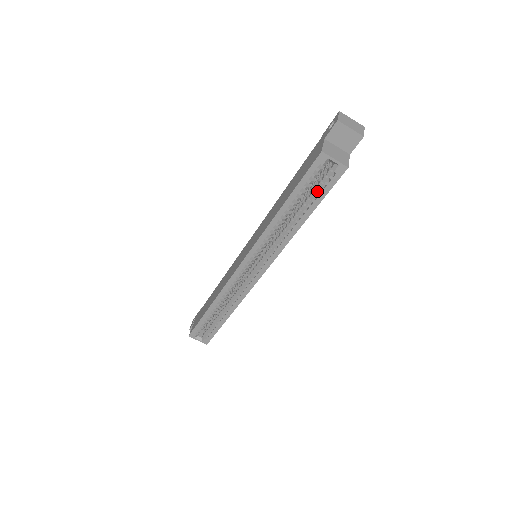
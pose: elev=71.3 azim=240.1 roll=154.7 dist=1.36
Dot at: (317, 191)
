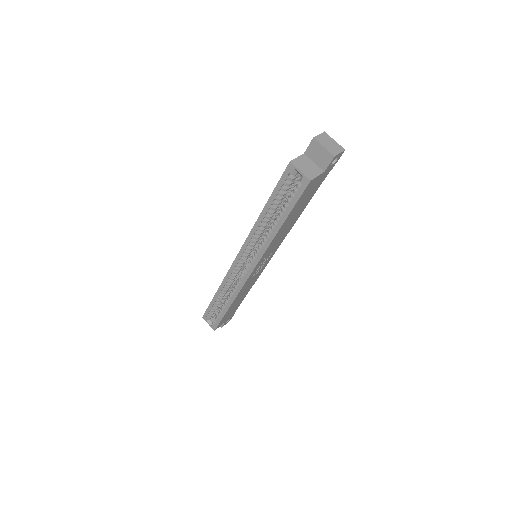
Dot at: (290, 199)
